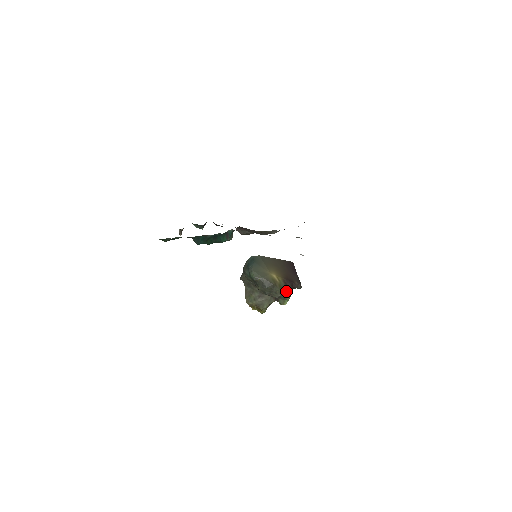
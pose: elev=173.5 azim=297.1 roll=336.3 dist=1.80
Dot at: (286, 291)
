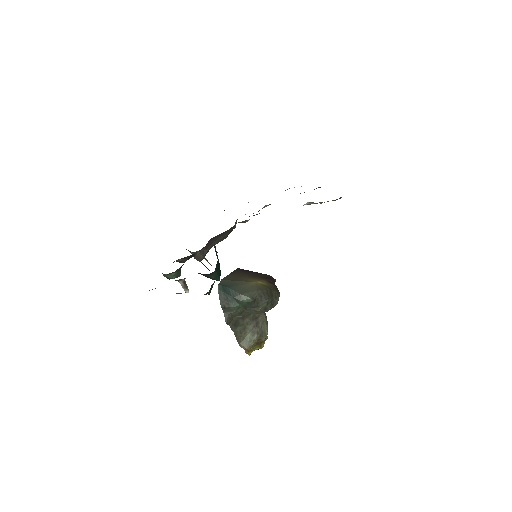
Dot at: (277, 290)
